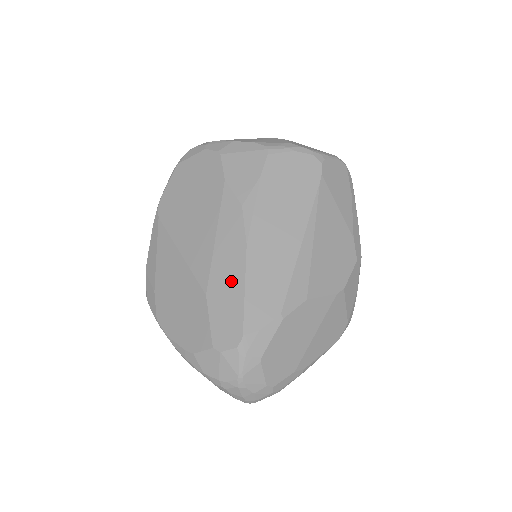
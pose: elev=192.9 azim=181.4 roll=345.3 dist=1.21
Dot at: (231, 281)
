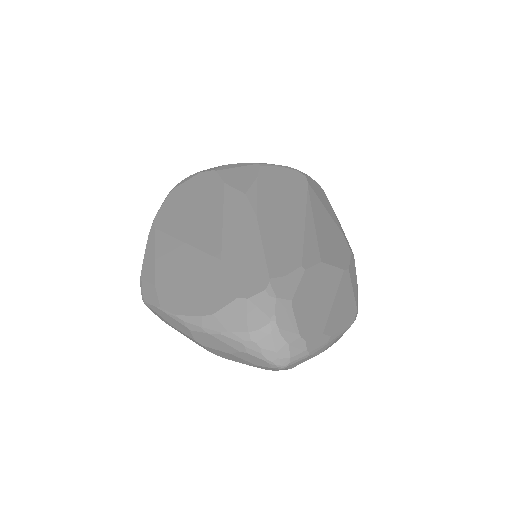
Dot at: (246, 243)
